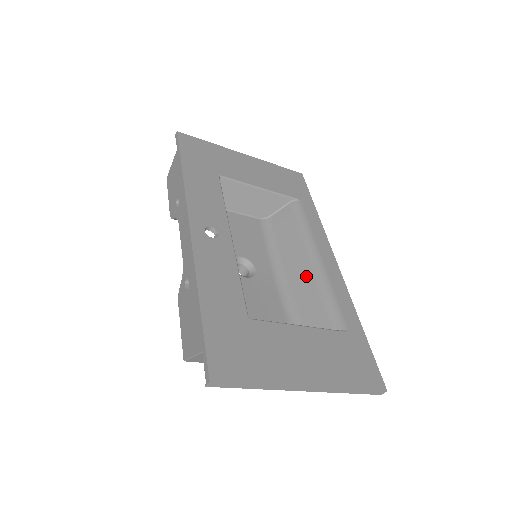
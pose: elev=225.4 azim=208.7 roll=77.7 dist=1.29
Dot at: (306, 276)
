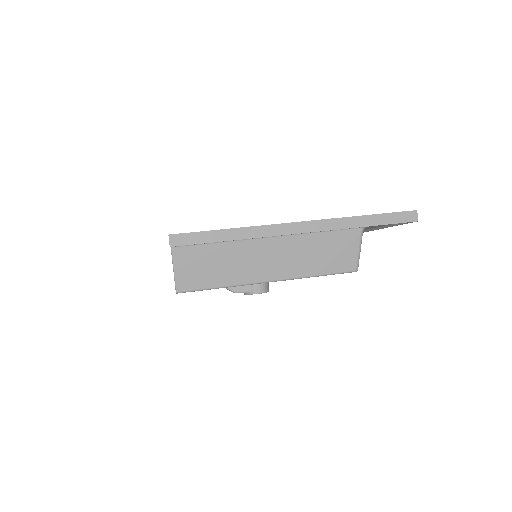
Dot at: occluded
